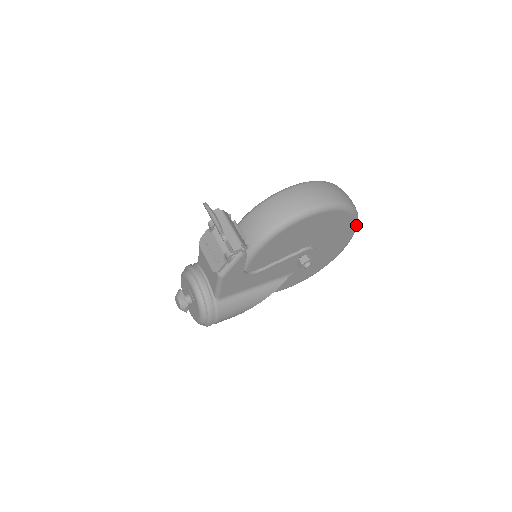
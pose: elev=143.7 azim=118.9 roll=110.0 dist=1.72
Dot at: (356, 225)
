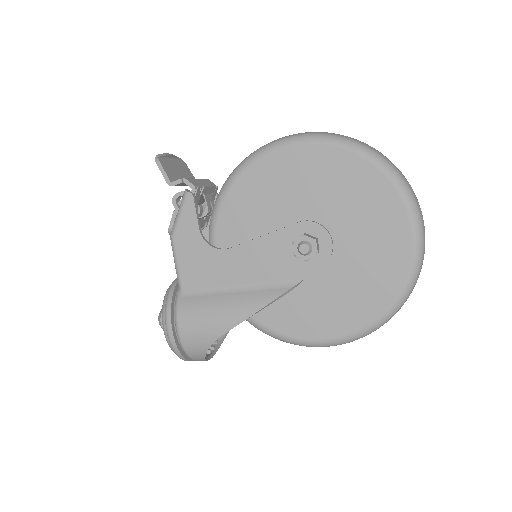
Dot at: (406, 198)
